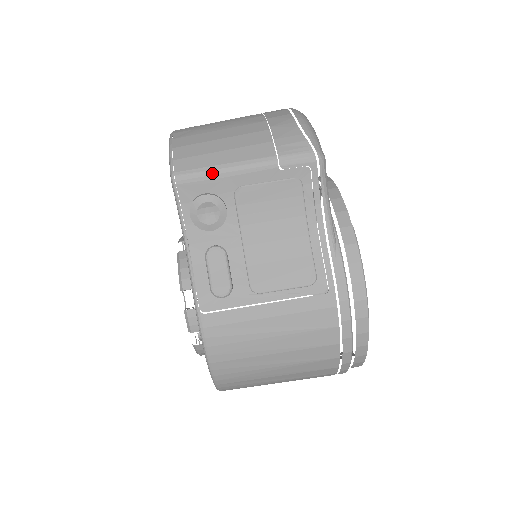
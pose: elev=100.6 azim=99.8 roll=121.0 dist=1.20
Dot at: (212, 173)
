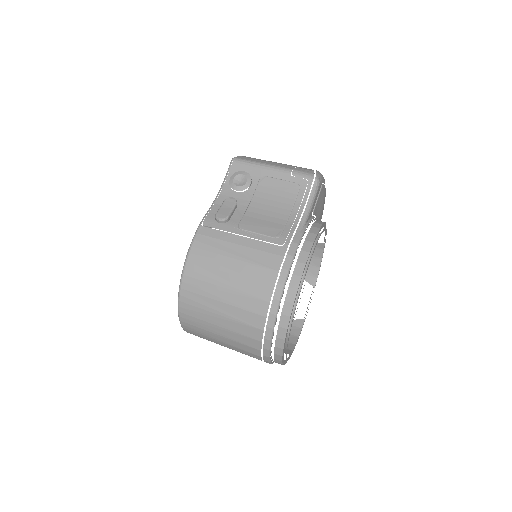
Dot at: (254, 163)
